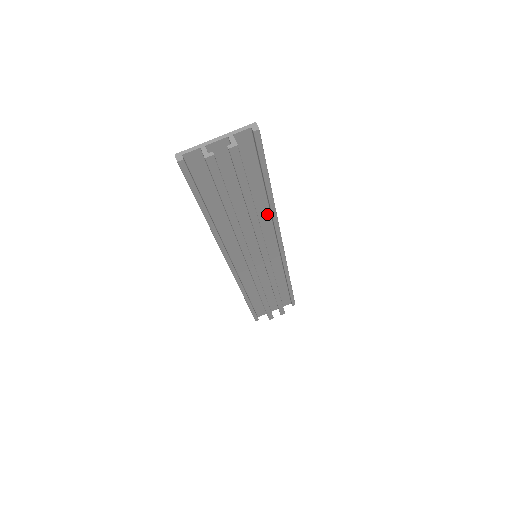
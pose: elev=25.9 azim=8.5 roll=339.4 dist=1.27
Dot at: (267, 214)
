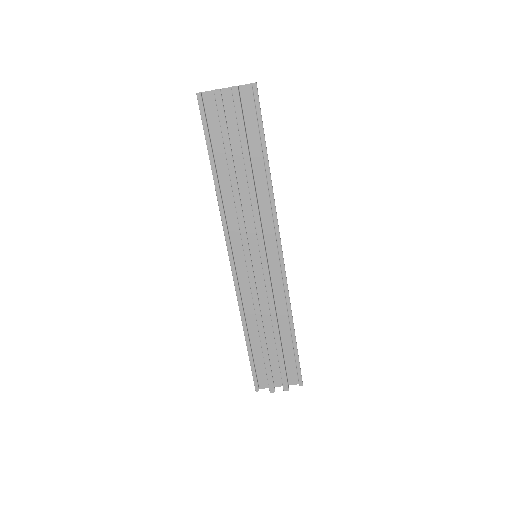
Dot at: (266, 196)
